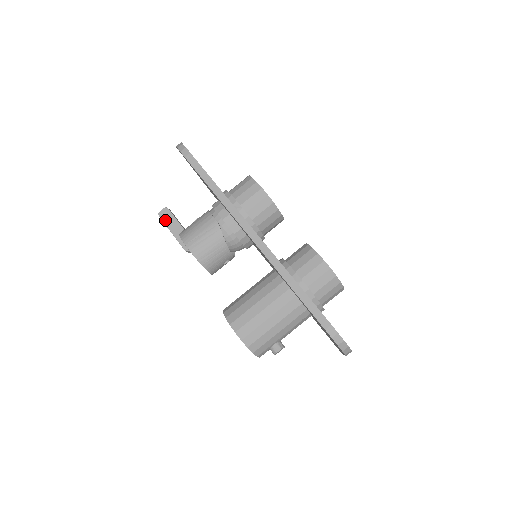
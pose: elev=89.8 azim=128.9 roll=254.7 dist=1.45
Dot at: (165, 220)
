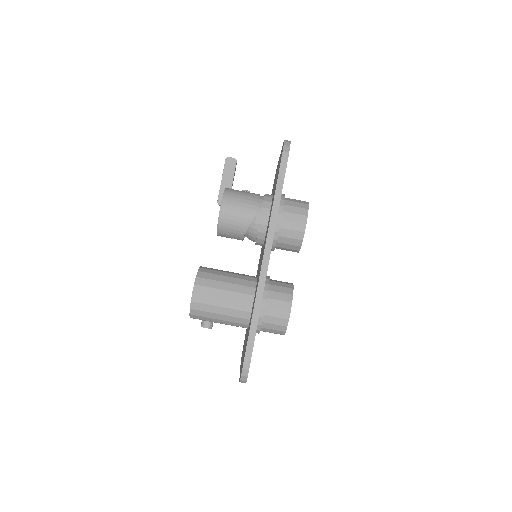
Dot at: (226, 167)
